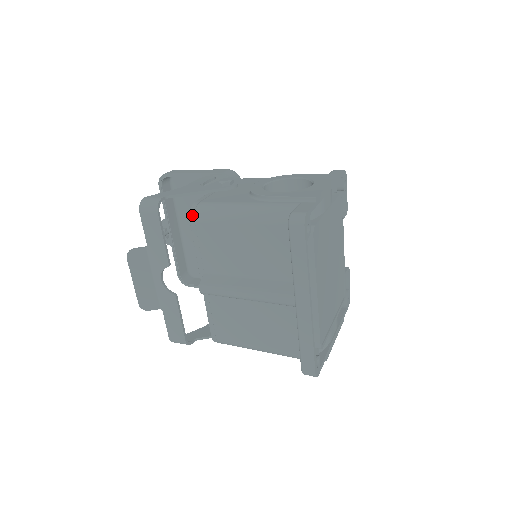
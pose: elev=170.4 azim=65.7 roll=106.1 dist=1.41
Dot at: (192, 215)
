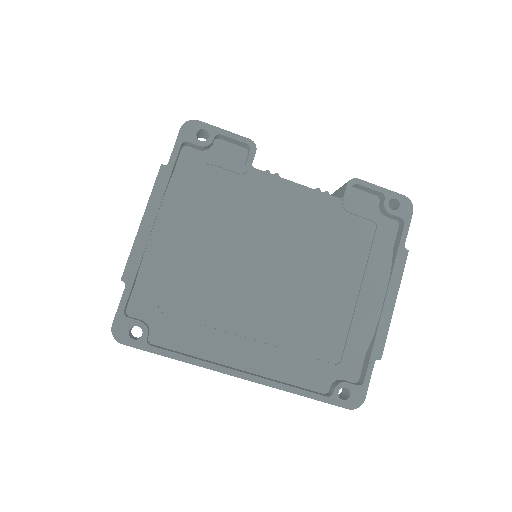
Dot at: occluded
